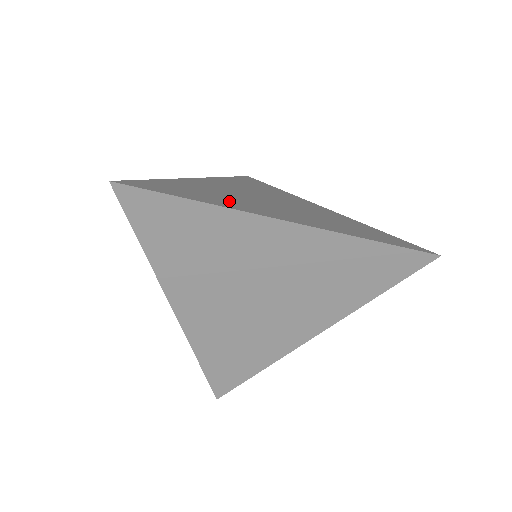
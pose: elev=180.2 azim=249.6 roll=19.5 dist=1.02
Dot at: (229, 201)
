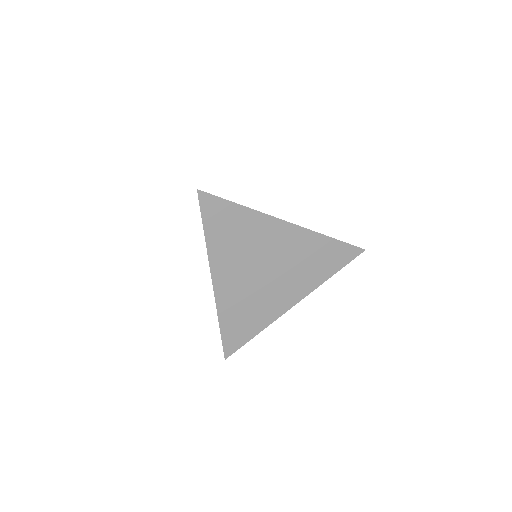
Dot at: occluded
